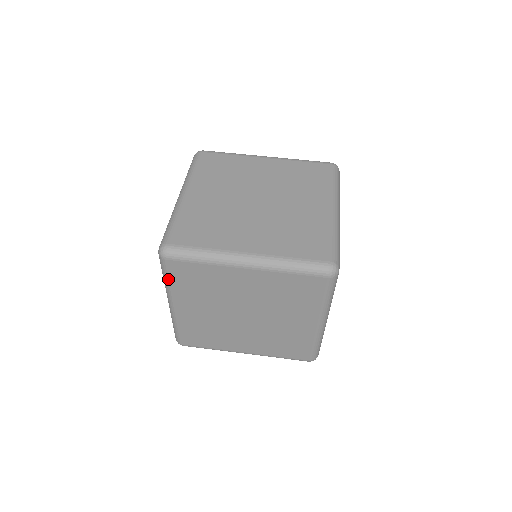
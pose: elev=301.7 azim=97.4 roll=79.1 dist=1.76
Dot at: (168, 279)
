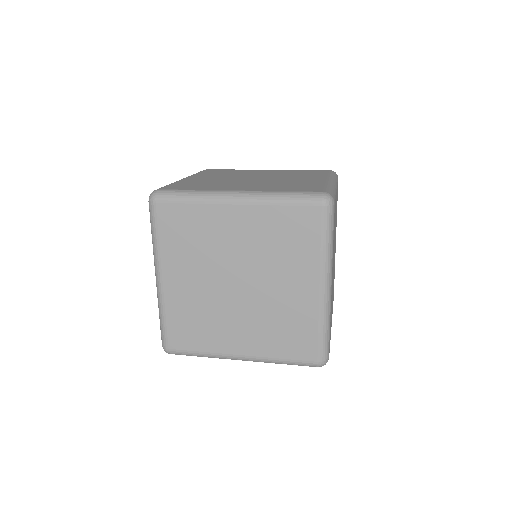
Dot at: (156, 234)
